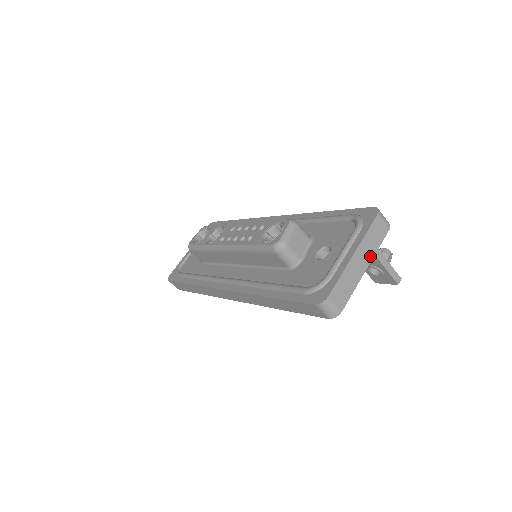
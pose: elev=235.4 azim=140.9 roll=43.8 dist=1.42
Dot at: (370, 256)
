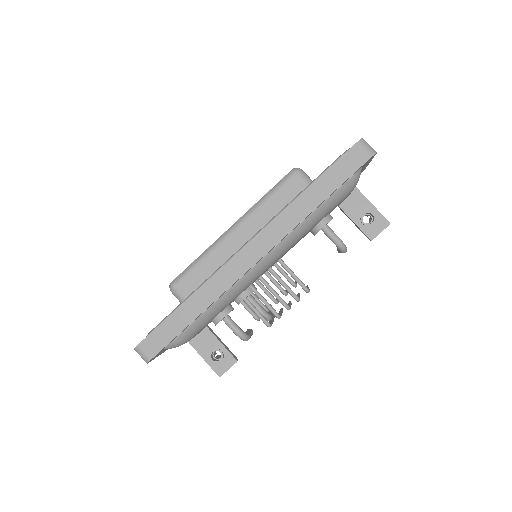
Dot at: occluded
